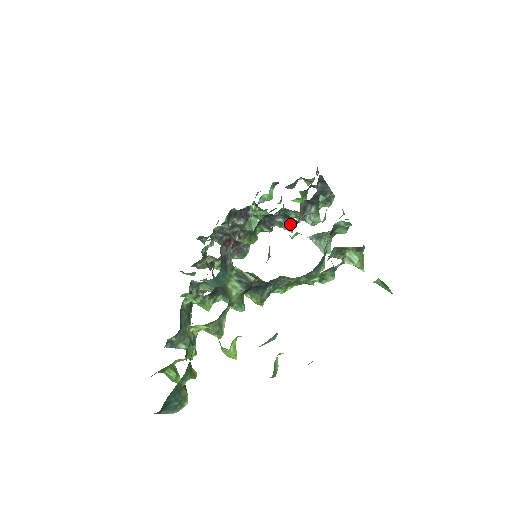
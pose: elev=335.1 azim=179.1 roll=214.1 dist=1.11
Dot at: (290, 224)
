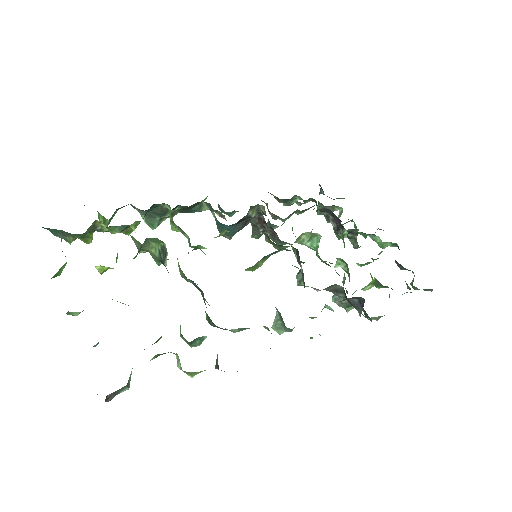
Dot at: (303, 281)
